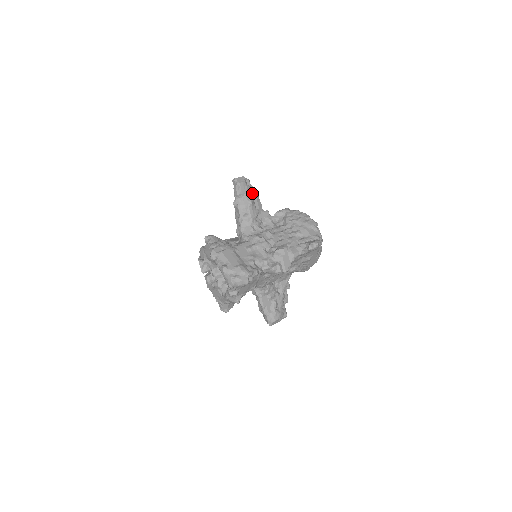
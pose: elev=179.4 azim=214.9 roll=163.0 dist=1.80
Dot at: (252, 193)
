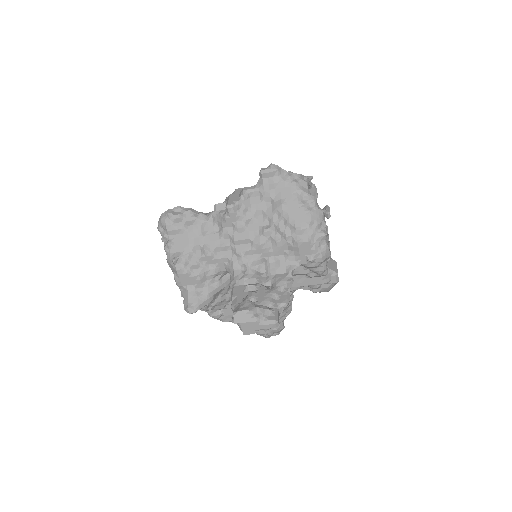
Dot at: occluded
